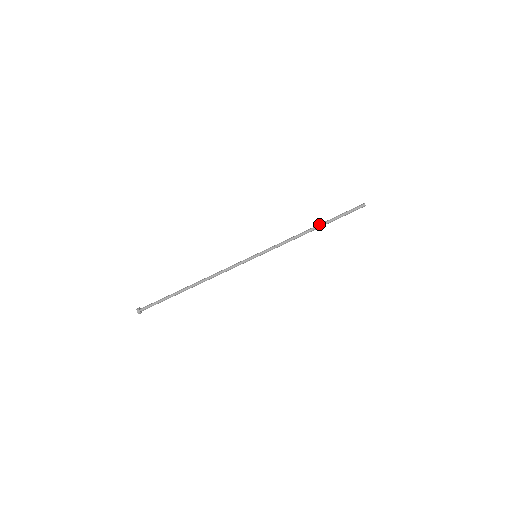
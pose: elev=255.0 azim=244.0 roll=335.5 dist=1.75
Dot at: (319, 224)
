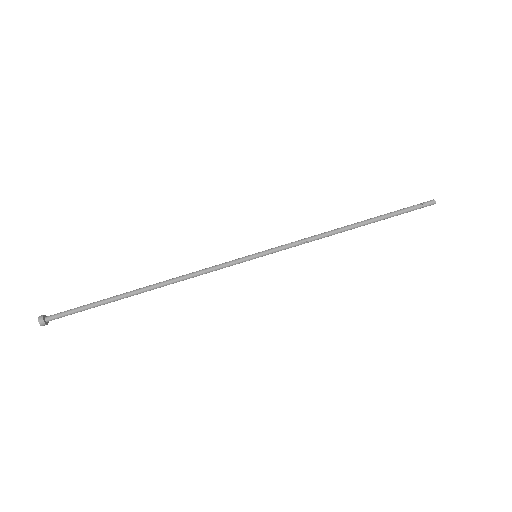
Dot at: (361, 221)
